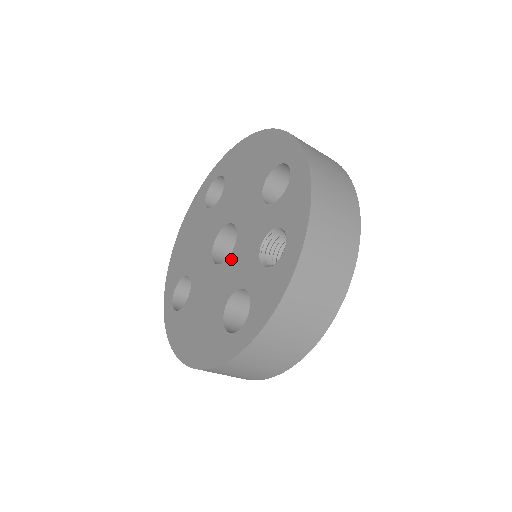
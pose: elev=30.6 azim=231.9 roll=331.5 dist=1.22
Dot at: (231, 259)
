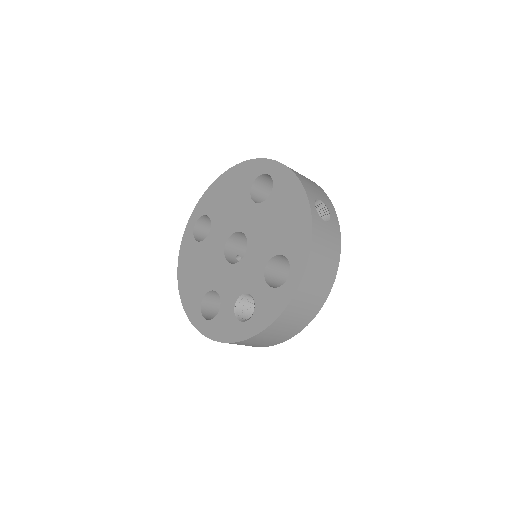
Dot at: (230, 268)
